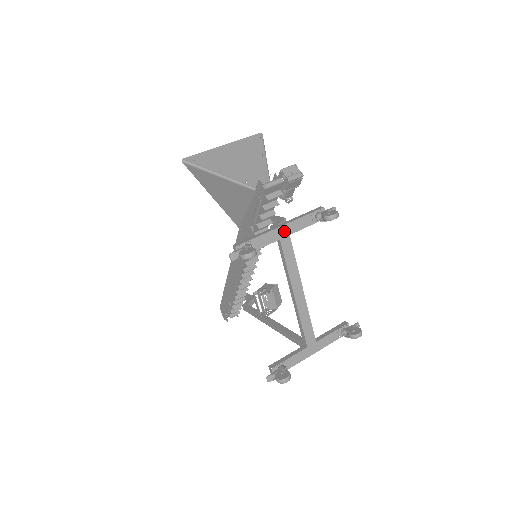
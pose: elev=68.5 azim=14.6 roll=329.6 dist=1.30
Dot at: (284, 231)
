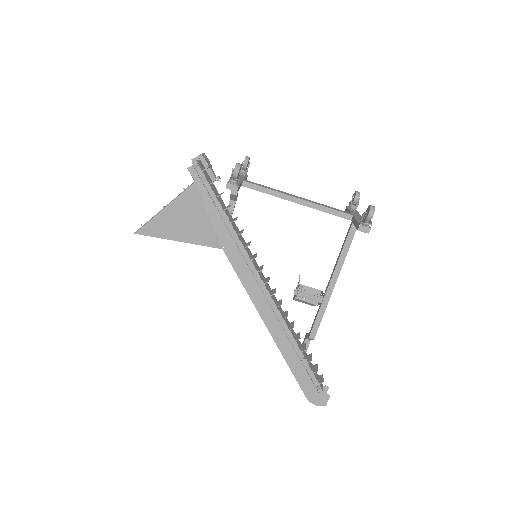
Dot at: occluded
